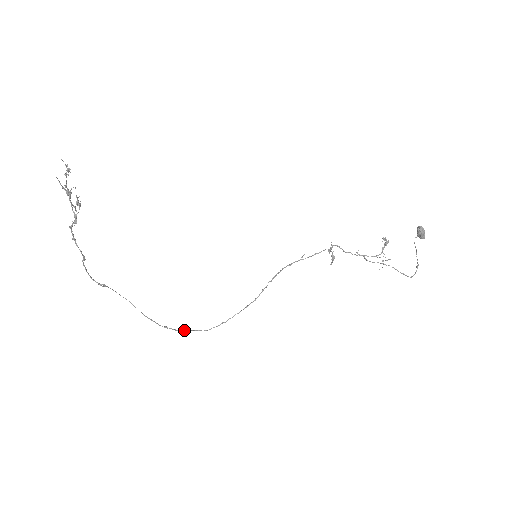
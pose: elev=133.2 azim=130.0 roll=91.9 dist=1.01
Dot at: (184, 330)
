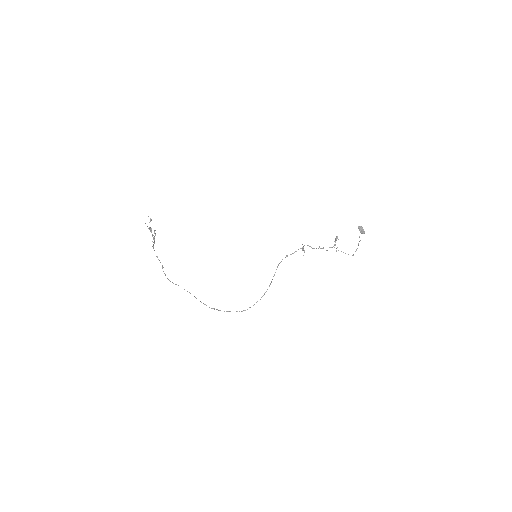
Dot at: occluded
